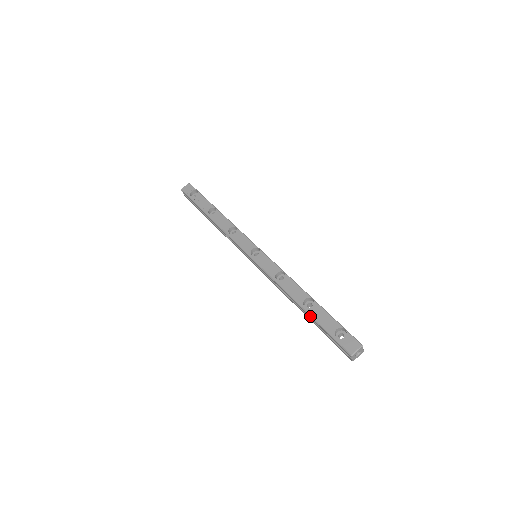
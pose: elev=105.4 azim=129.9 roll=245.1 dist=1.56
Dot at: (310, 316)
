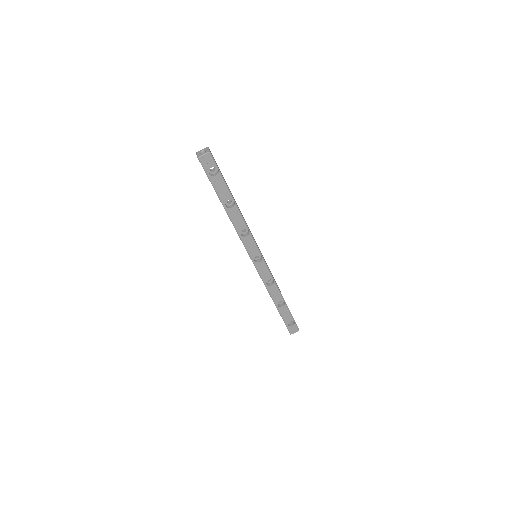
Dot at: occluded
